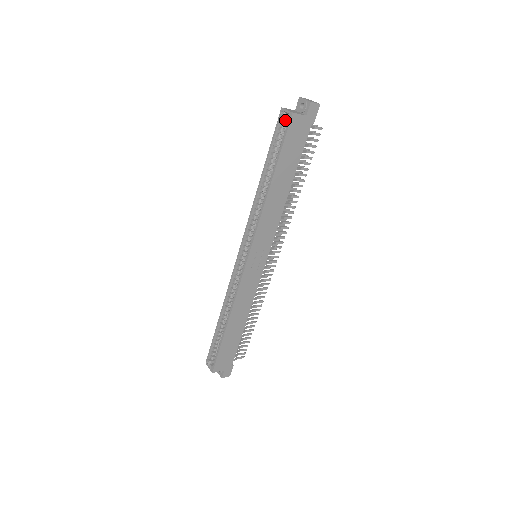
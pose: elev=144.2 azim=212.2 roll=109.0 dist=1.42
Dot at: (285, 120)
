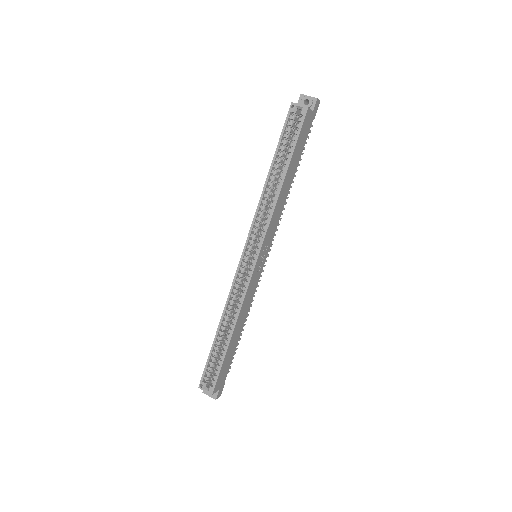
Dot at: (292, 115)
